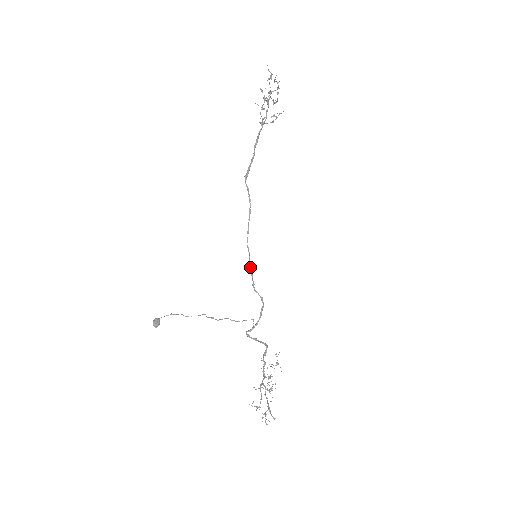
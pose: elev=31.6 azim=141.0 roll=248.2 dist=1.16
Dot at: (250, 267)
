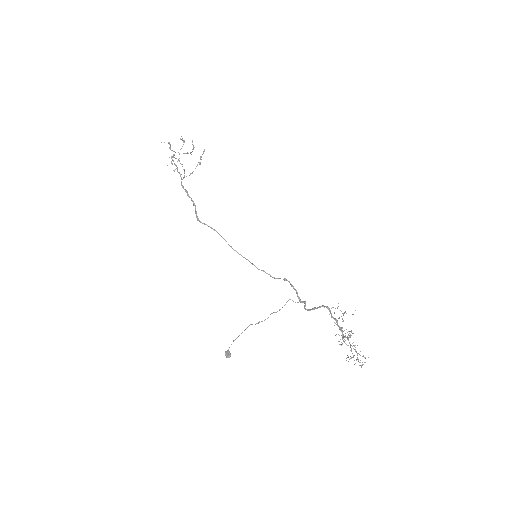
Dot at: (256, 267)
